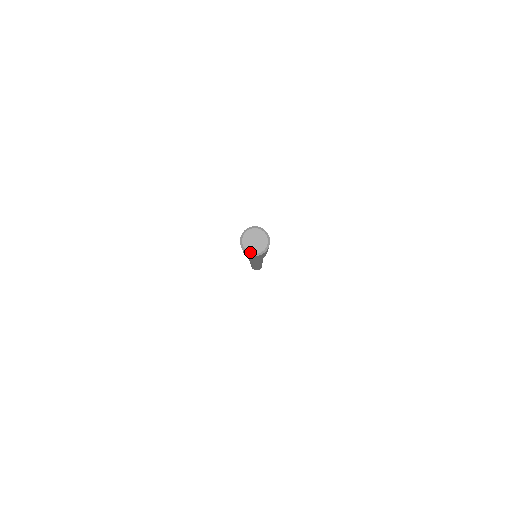
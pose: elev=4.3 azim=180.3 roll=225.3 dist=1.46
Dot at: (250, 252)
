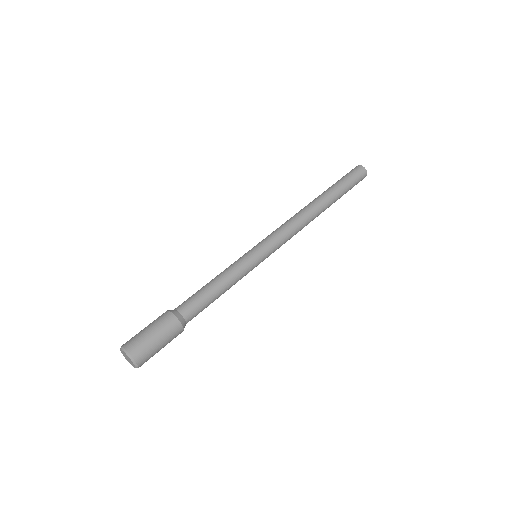
Dot at: (122, 353)
